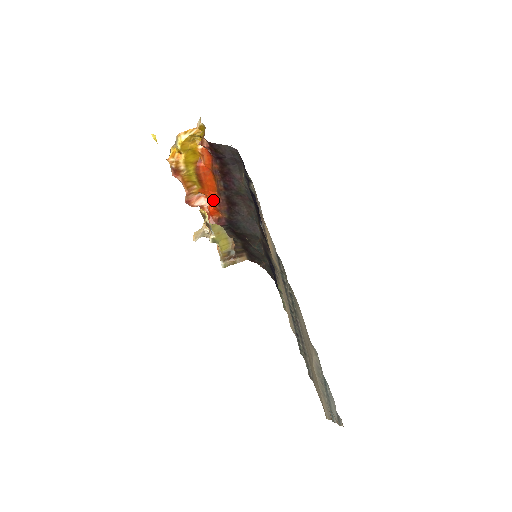
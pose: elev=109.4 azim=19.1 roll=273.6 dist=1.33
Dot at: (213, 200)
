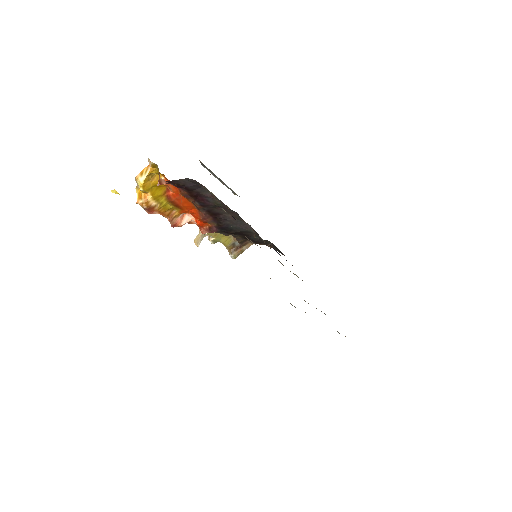
Dot at: (196, 216)
